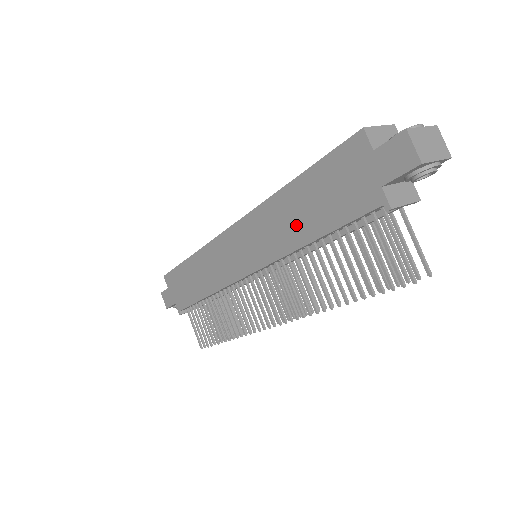
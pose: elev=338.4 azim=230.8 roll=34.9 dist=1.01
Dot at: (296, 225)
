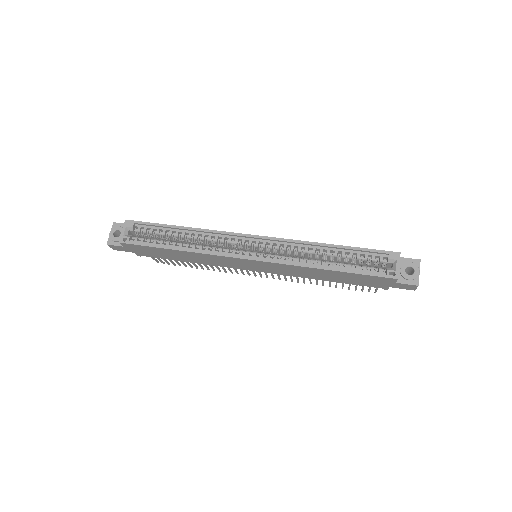
Dot at: (320, 276)
